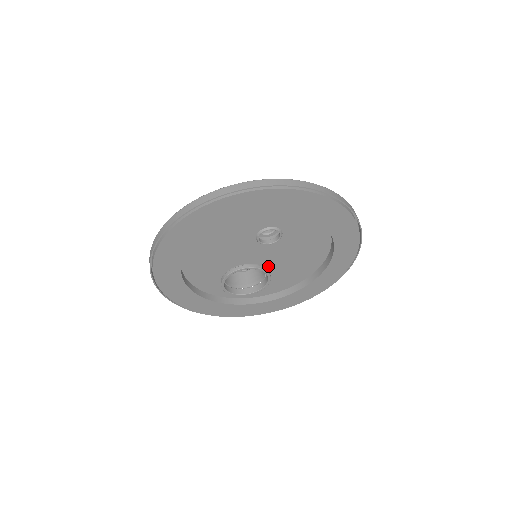
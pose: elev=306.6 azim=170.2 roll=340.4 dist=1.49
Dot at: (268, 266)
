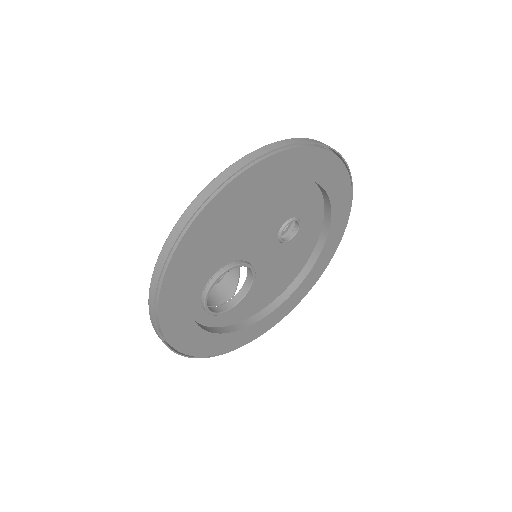
Dot at: occluded
